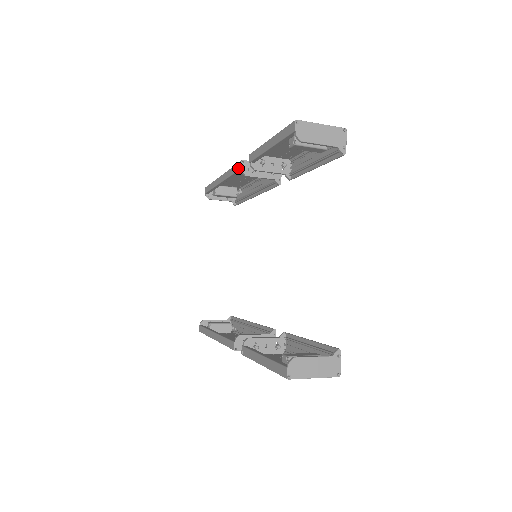
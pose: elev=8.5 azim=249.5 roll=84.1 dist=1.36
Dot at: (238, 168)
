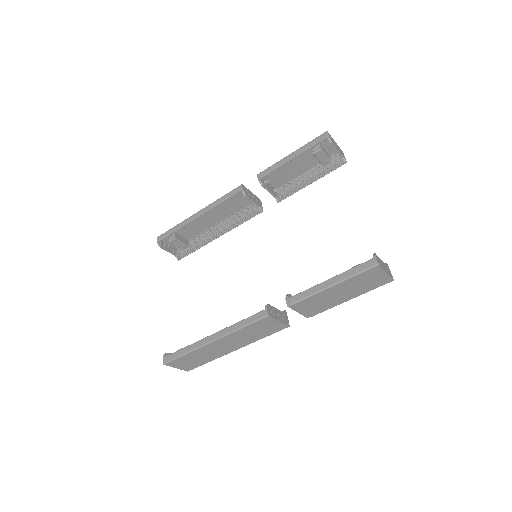
Dot at: (237, 190)
